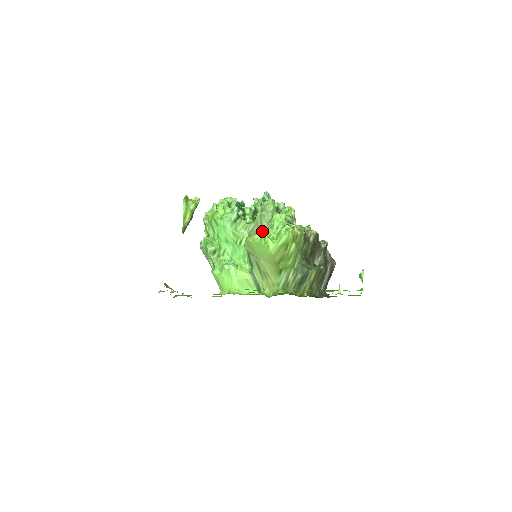
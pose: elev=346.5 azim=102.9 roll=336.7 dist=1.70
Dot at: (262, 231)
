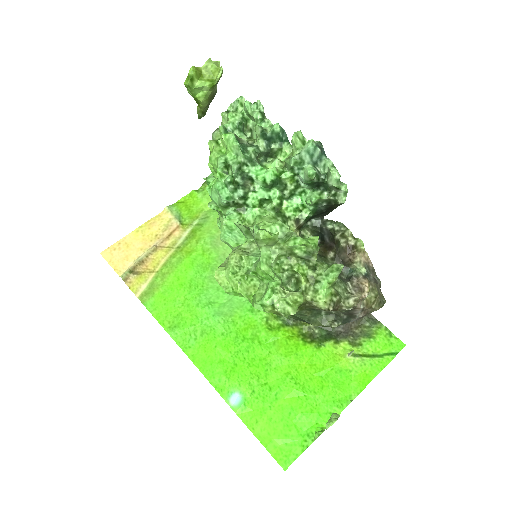
Dot at: occluded
